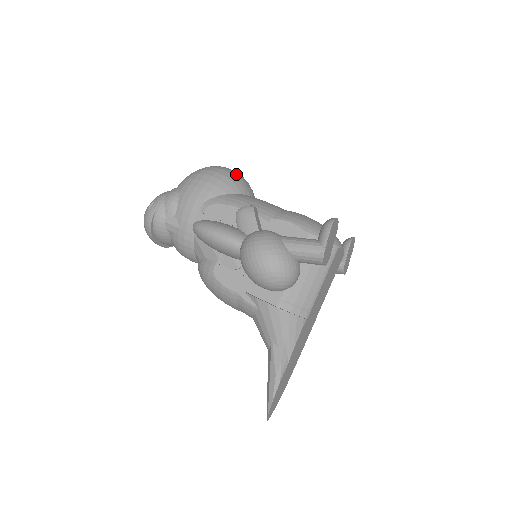
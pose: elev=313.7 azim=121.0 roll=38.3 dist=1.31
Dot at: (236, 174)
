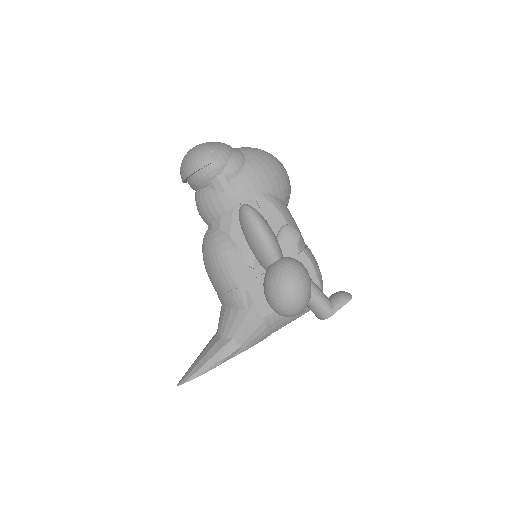
Dot at: occluded
